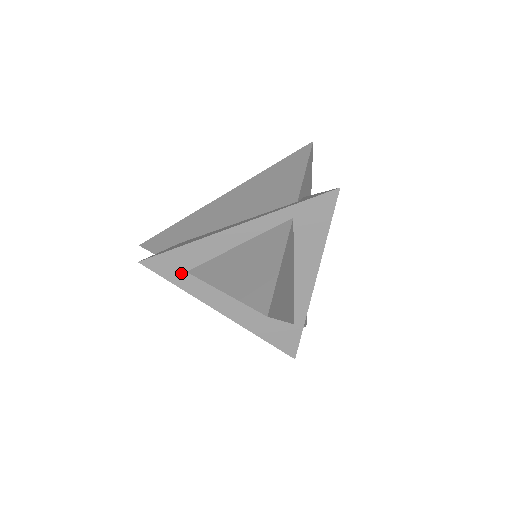
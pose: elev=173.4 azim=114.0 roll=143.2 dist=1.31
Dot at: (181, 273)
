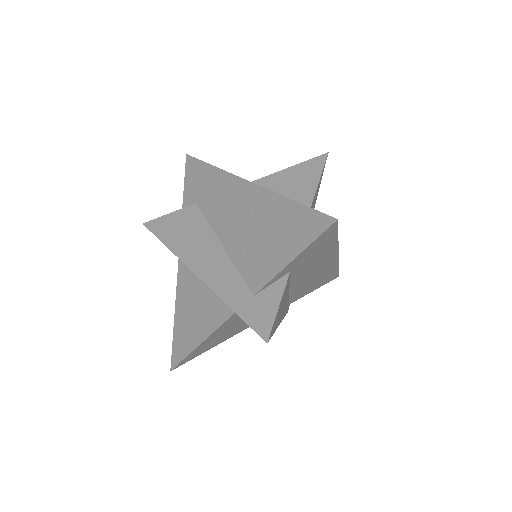
Dot at: occluded
